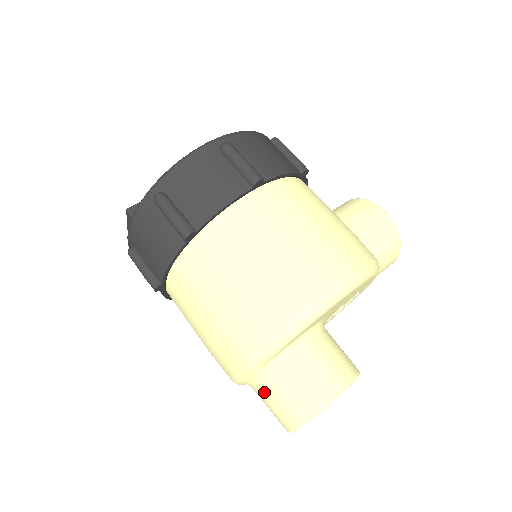
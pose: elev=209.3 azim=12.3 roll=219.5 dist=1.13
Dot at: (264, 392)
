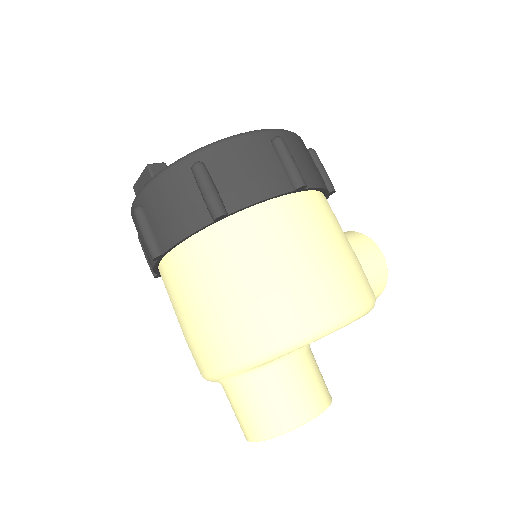
Dot at: (240, 395)
